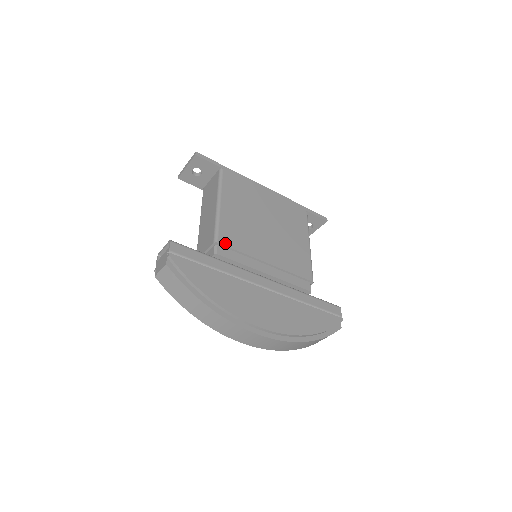
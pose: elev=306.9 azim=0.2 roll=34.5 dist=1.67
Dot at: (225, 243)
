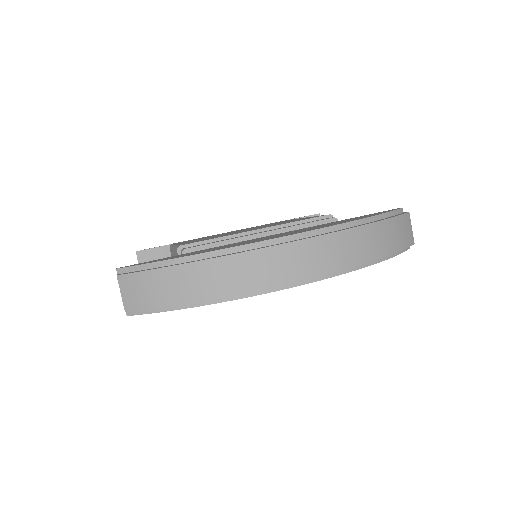
Dot at: (191, 243)
